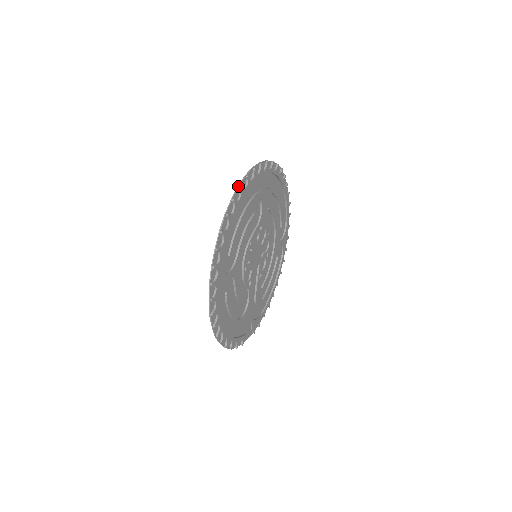
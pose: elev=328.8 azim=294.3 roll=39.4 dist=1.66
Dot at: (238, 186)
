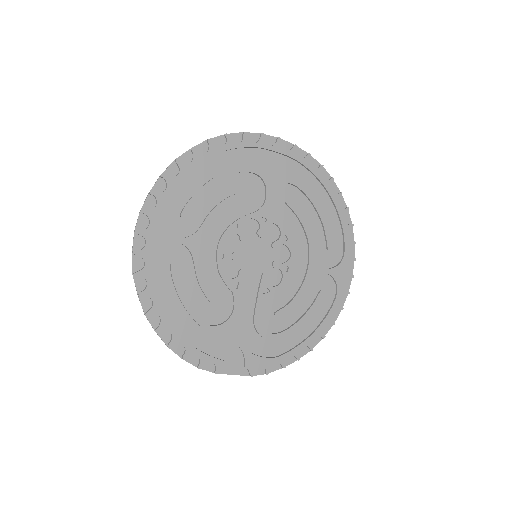
Dot at: (207, 139)
